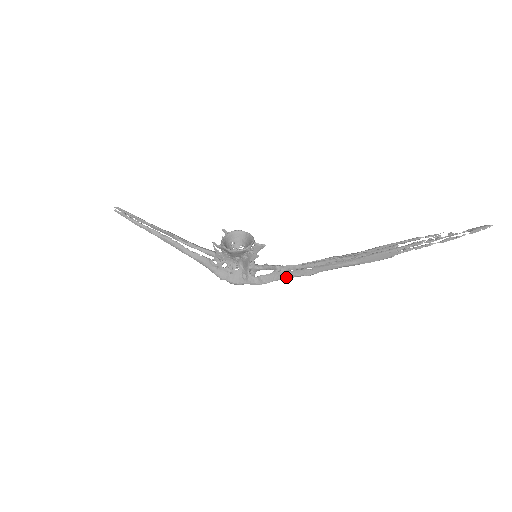
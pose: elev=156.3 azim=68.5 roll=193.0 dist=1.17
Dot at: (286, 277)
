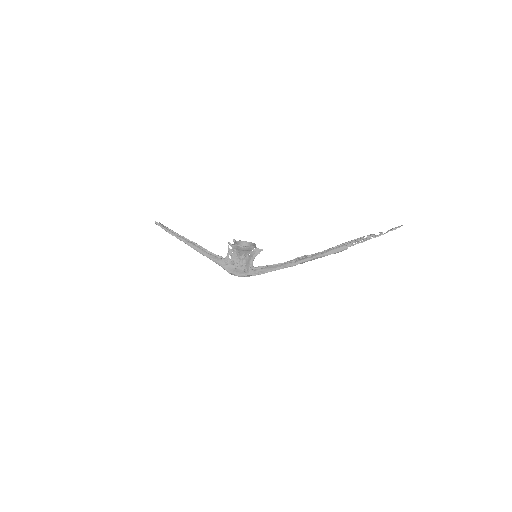
Dot at: (277, 269)
